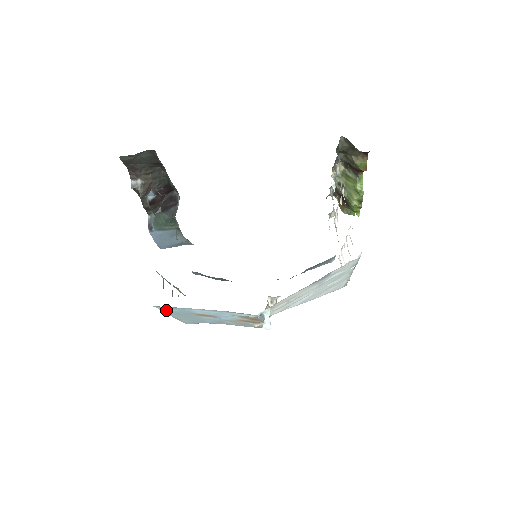
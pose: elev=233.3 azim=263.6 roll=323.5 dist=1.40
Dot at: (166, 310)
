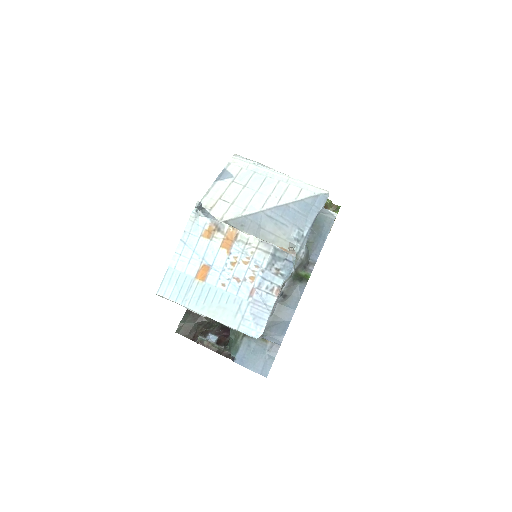
Dot at: (176, 297)
